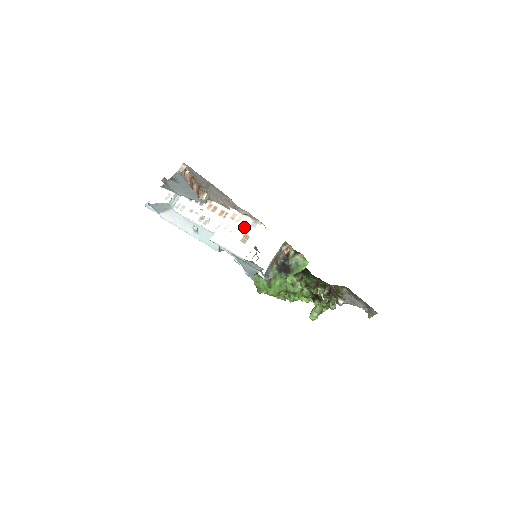
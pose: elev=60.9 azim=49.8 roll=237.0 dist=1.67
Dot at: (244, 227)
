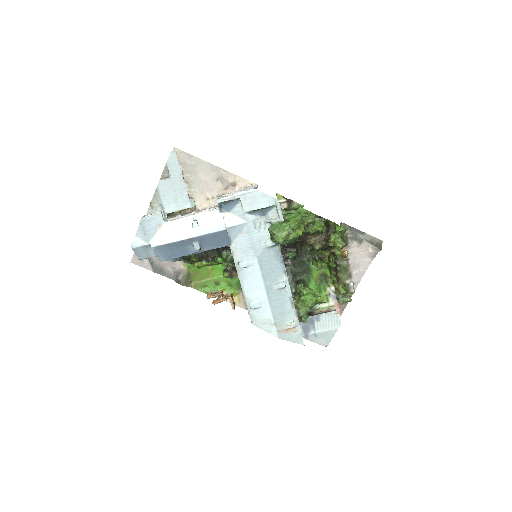
Dot at: (239, 191)
